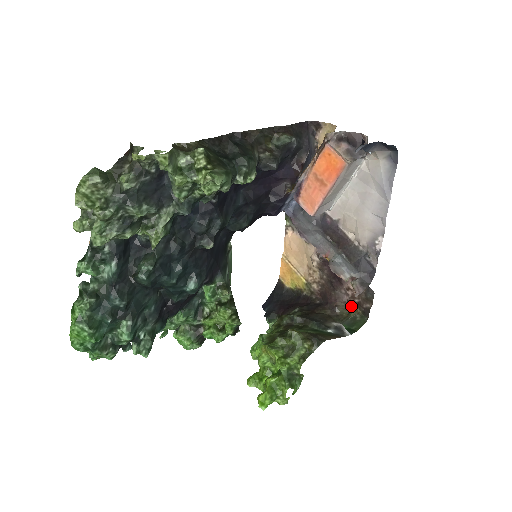
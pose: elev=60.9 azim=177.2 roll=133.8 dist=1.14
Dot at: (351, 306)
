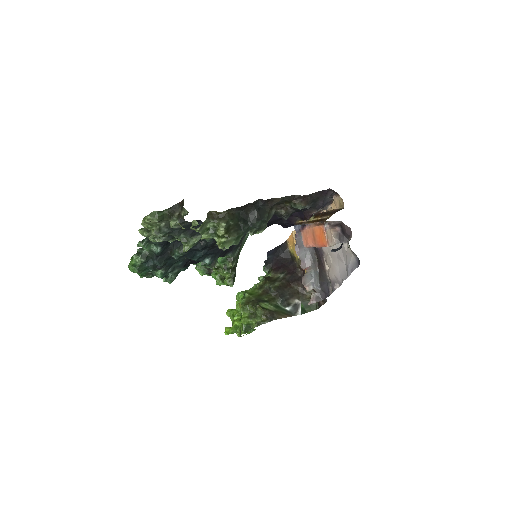
Dot at: occluded
